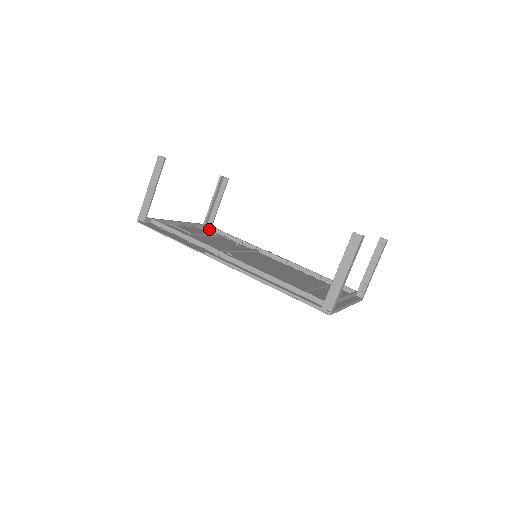
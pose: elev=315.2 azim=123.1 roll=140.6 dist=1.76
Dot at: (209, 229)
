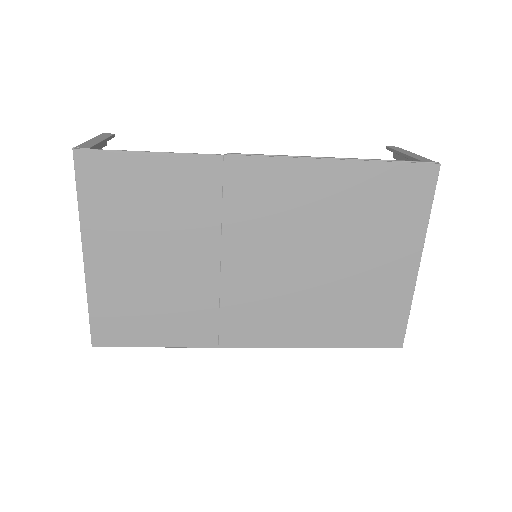
Dot at: (112, 328)
